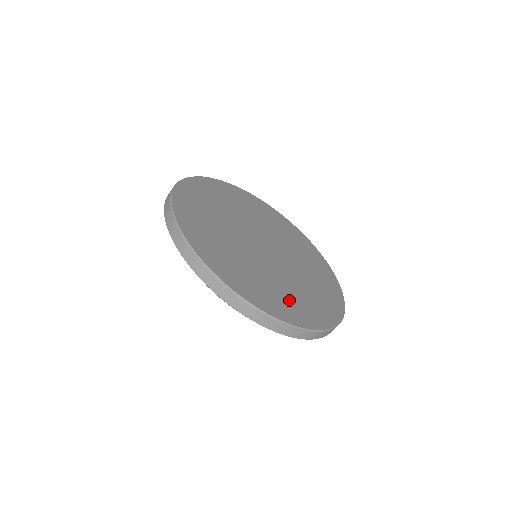
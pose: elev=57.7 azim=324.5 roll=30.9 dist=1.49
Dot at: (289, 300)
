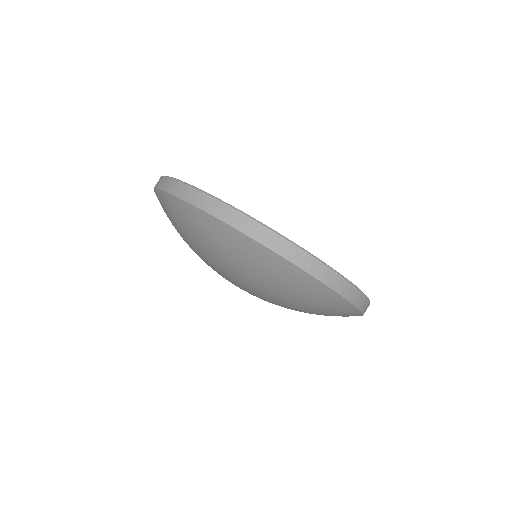
Dot at: occluded
